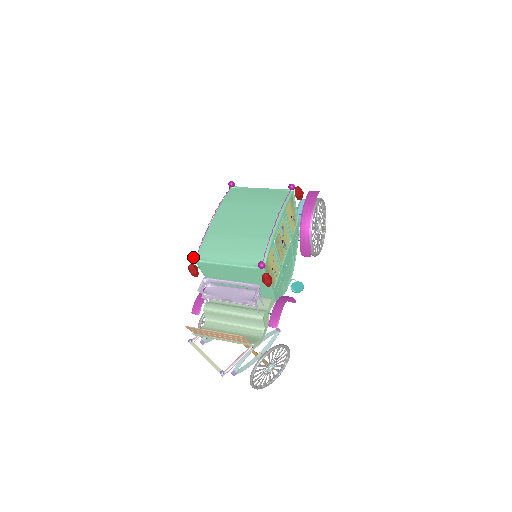
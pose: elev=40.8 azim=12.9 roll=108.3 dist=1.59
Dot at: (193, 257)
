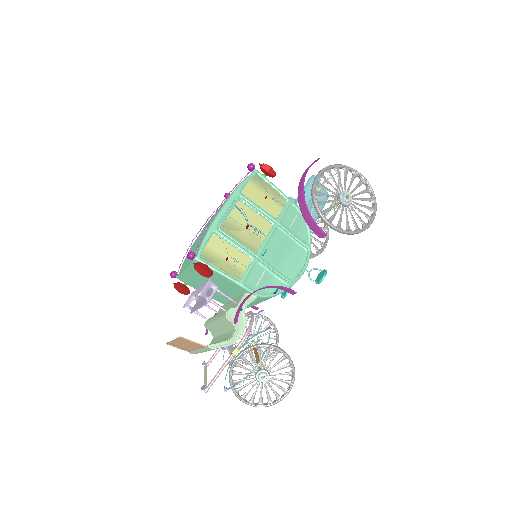
Dot at: (170, 275)
